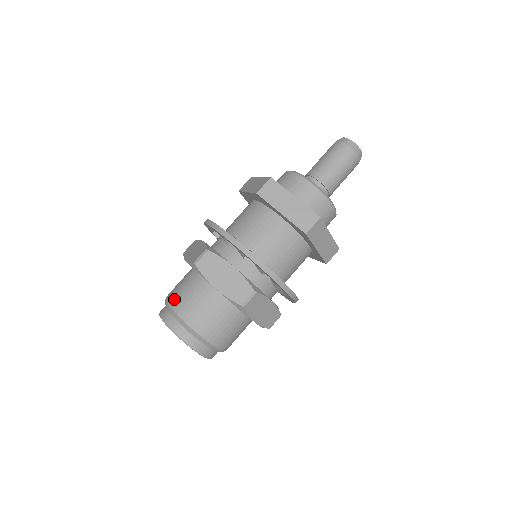
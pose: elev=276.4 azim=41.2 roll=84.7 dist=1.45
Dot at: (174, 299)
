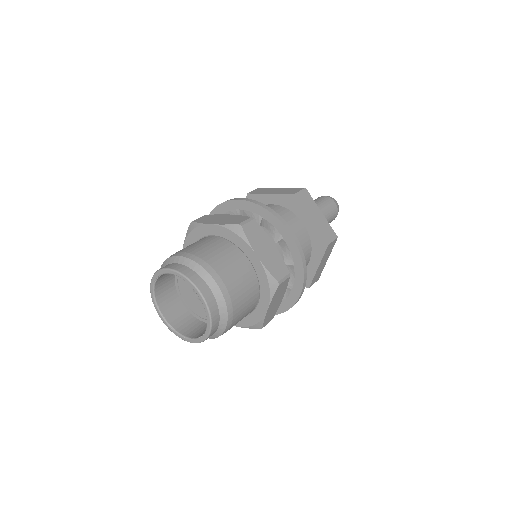
Dot at: occluded
